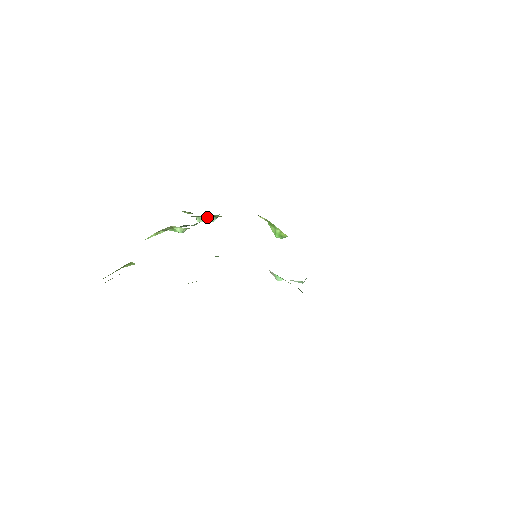
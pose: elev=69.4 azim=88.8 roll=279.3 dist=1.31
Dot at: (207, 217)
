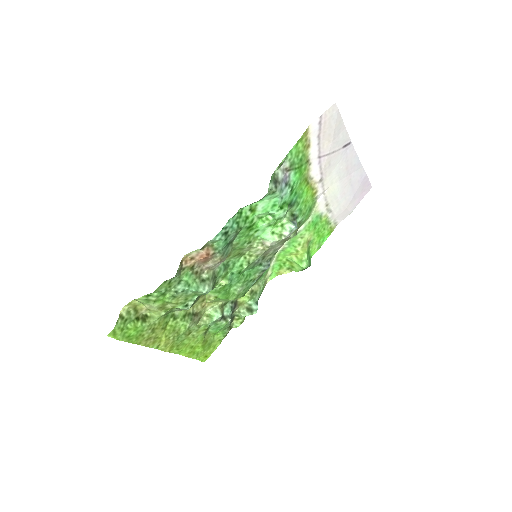
Dot at: (249, 308)
